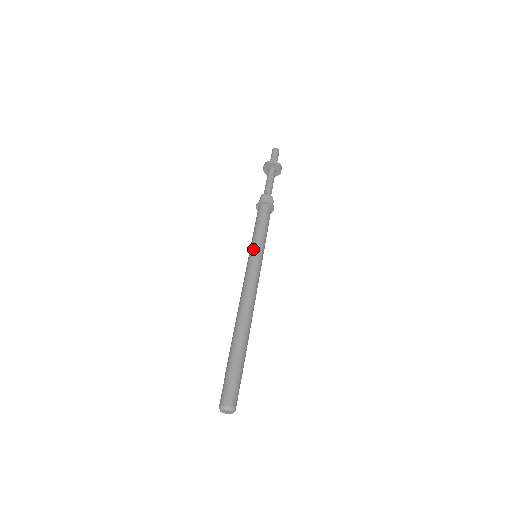
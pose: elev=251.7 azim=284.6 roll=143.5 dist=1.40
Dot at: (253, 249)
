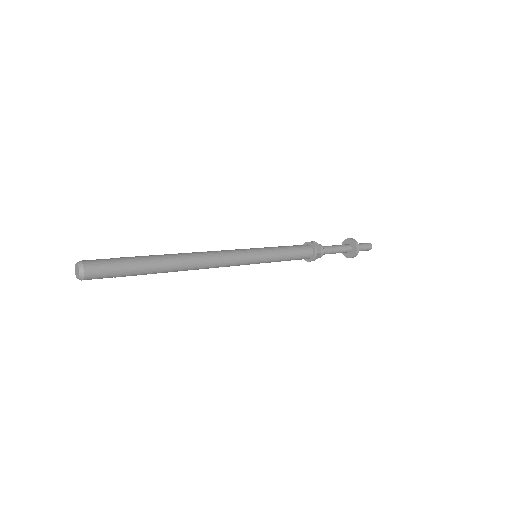
Dot at: (260, 248)
